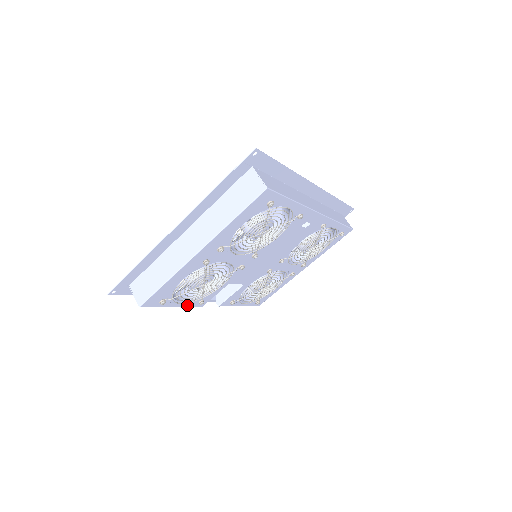
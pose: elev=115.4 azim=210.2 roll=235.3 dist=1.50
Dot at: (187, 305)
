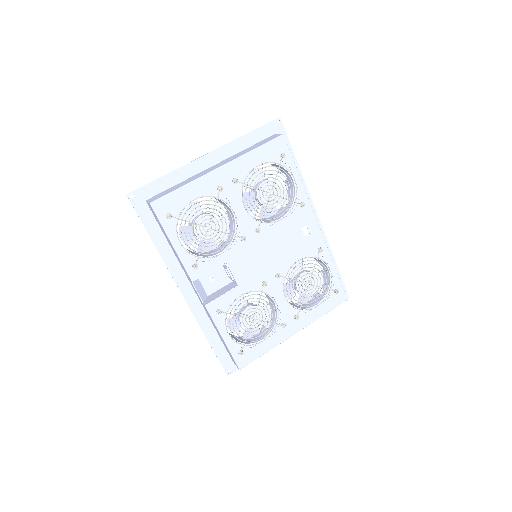
Dot at: (182, 258)
